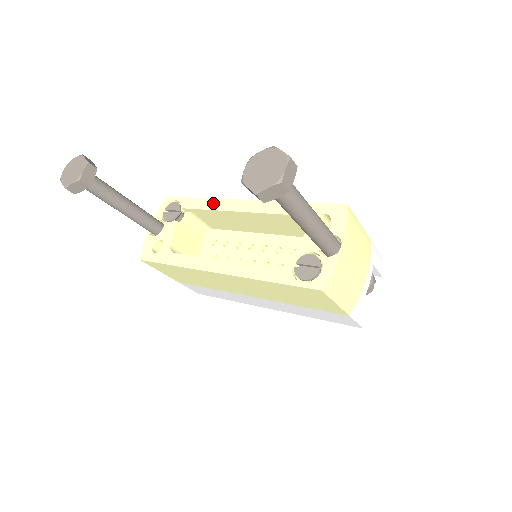
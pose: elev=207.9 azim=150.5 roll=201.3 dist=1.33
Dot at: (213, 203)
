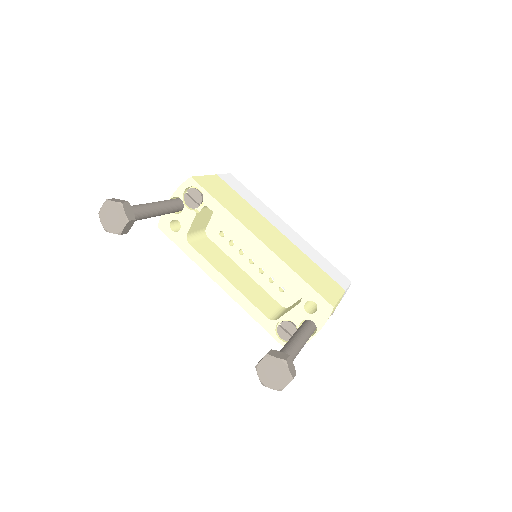
Dot at: (233, 221)
